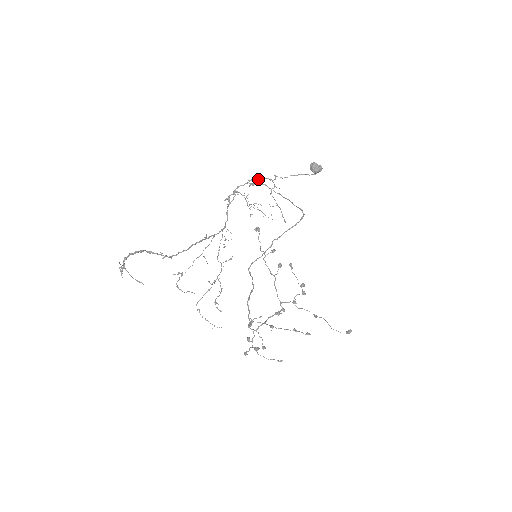
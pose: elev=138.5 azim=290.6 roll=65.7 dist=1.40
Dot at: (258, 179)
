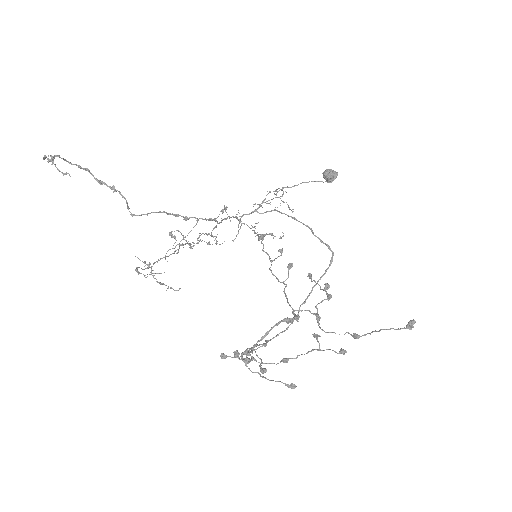
Dot at: (264, 199)
